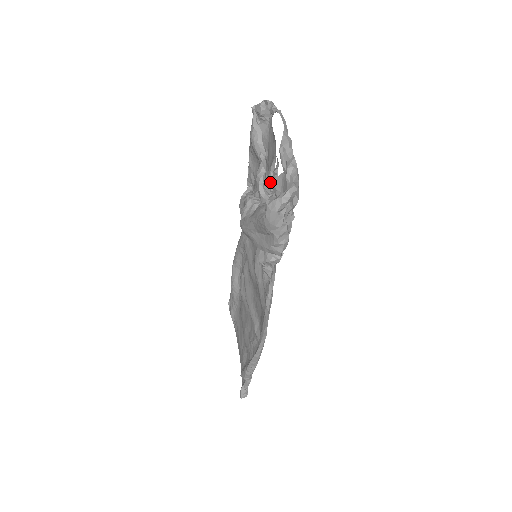
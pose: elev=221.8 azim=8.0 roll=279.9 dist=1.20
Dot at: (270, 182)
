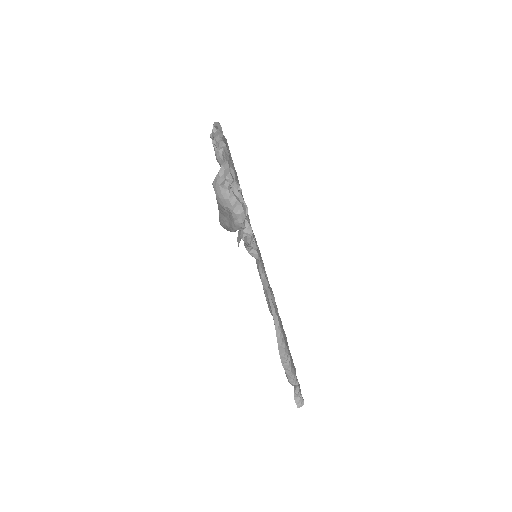
Dot at: occluded
